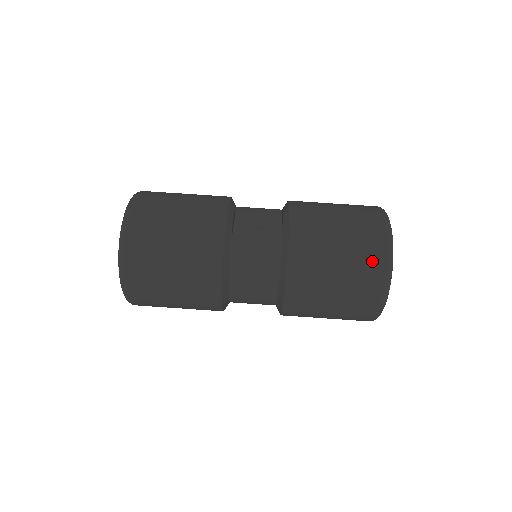
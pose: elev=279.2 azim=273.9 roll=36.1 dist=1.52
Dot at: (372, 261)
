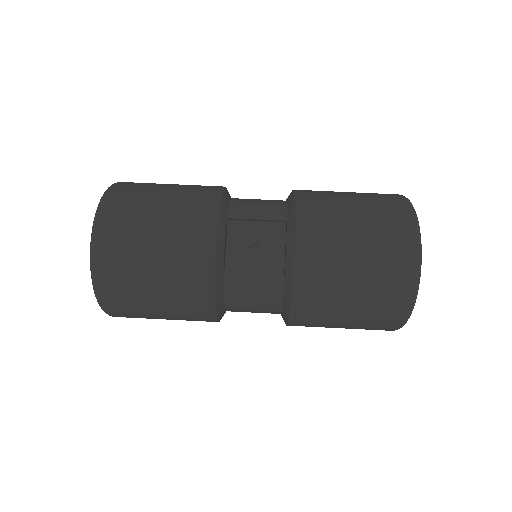
Dot at: (390, 306)
